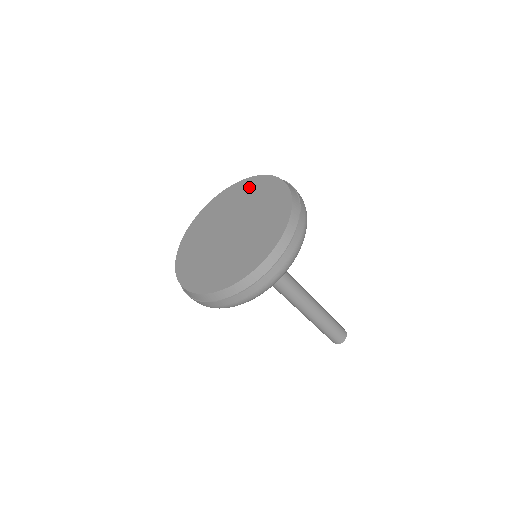
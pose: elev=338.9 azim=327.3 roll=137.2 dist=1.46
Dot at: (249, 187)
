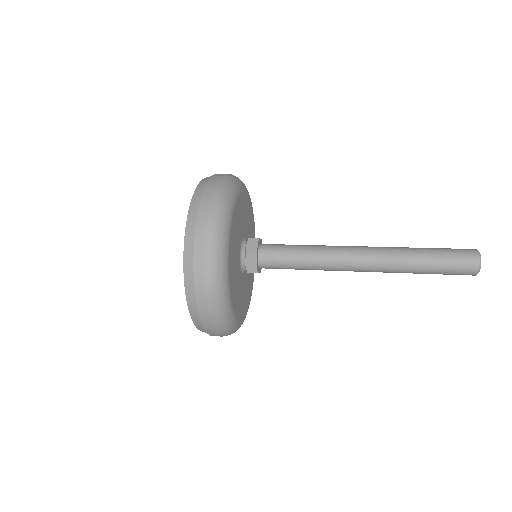
Dot at: occluded
